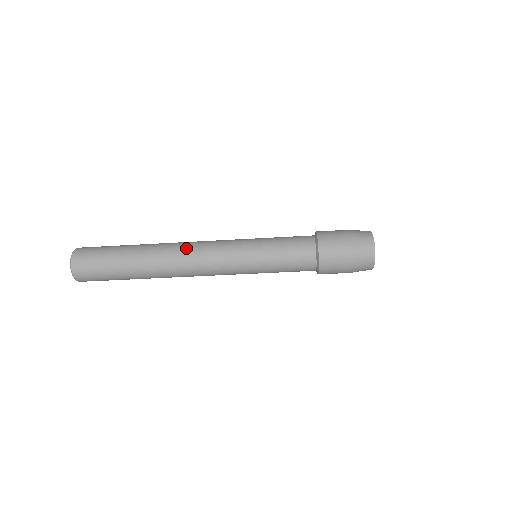
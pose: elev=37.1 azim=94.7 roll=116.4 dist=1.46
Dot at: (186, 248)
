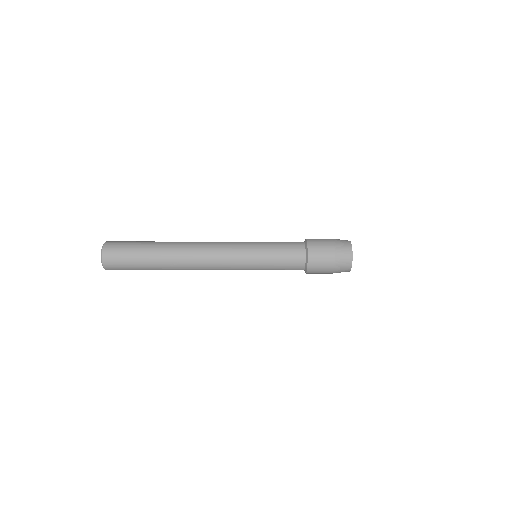
Dot at: (199, 258)
